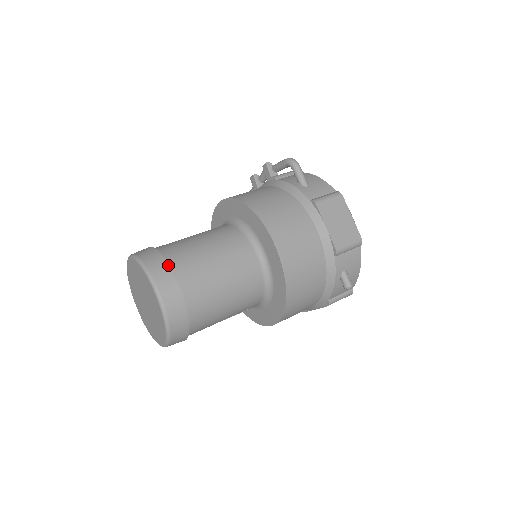
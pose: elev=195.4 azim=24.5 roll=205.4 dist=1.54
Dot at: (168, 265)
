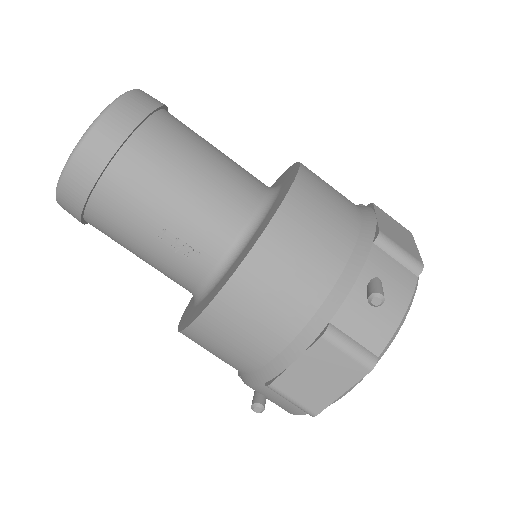
Dot at: occluded
